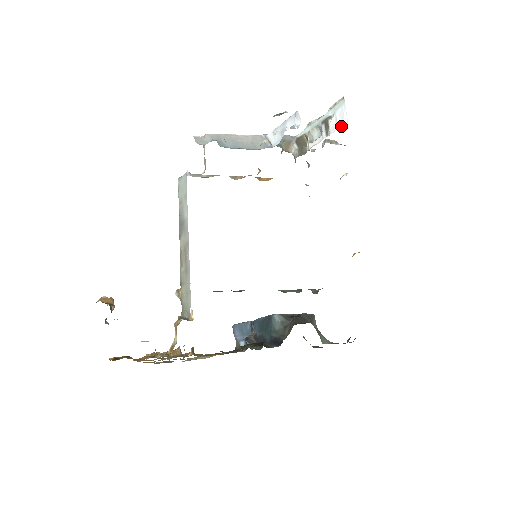
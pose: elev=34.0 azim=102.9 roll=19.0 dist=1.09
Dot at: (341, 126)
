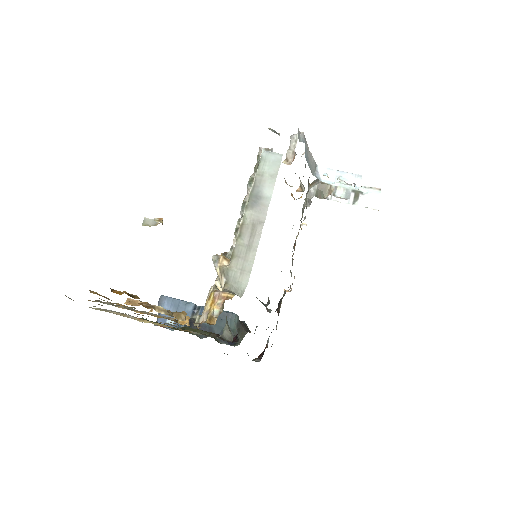
Dot at: (370, 207)
